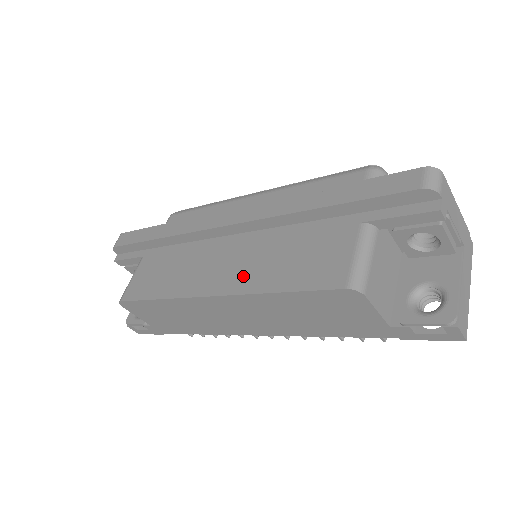
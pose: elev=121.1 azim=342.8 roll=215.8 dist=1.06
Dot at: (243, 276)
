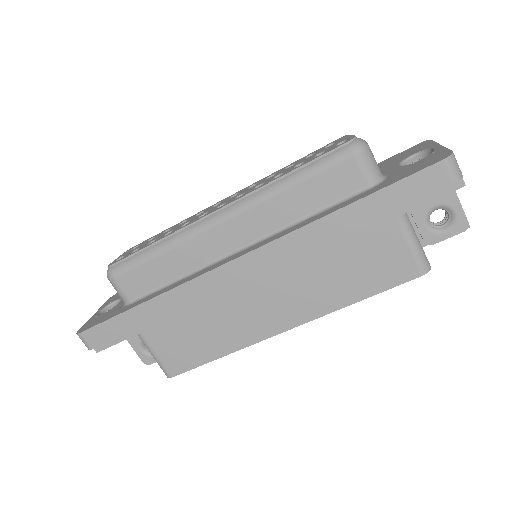
Dot at: (308, 303)
